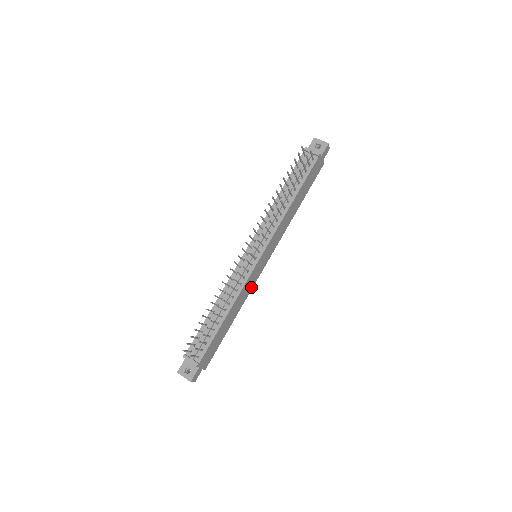
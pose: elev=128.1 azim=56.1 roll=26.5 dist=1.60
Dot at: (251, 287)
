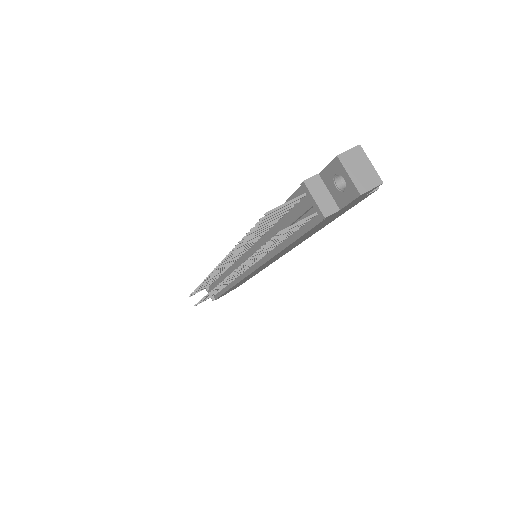
Dot at: (263, 268)
